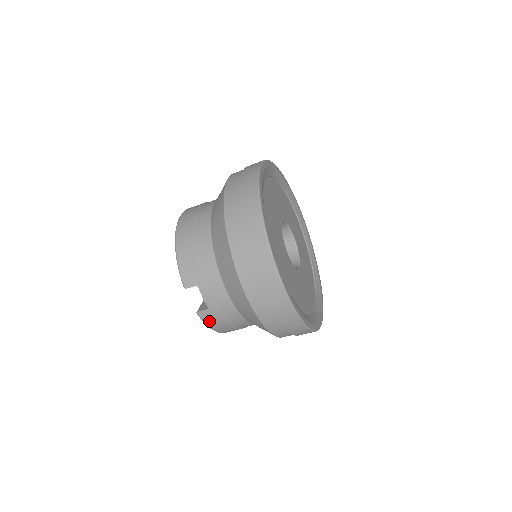
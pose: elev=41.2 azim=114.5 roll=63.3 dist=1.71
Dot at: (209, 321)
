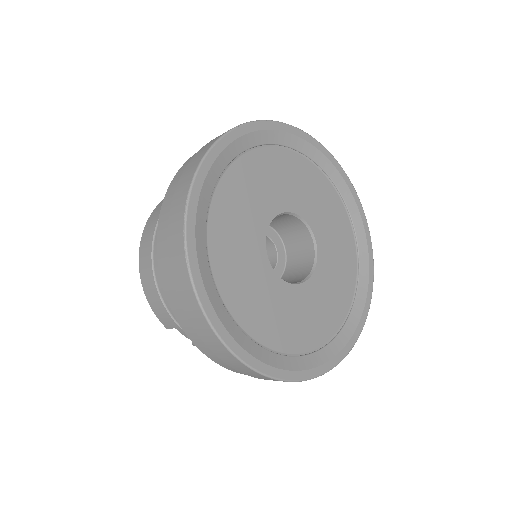
Dot at: occluded
